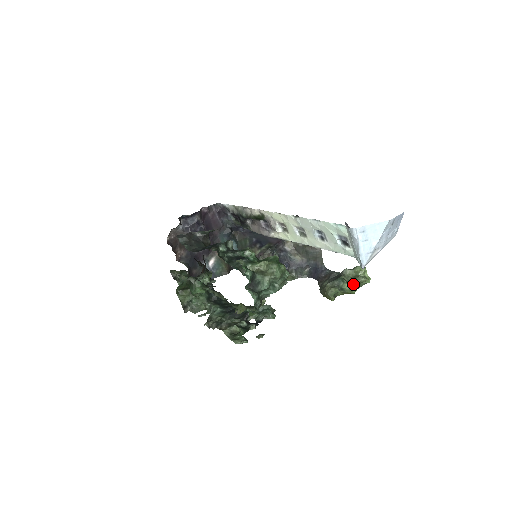
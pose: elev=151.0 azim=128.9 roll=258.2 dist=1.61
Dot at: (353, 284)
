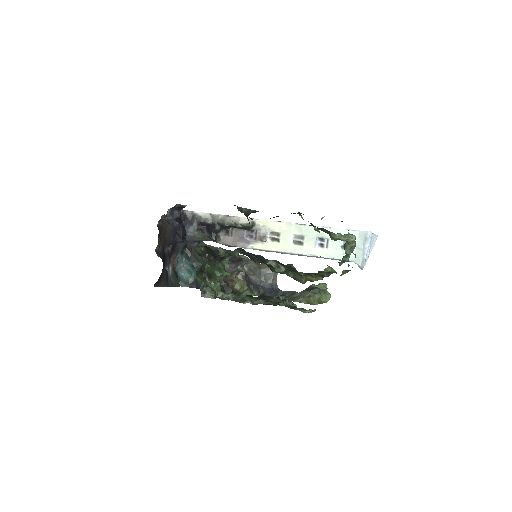
Dot at: (327, 294)
